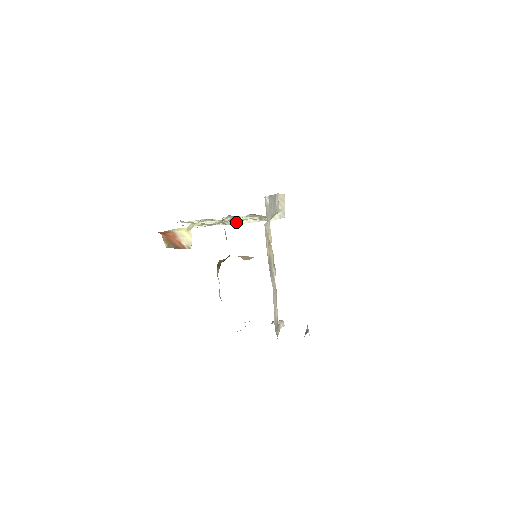
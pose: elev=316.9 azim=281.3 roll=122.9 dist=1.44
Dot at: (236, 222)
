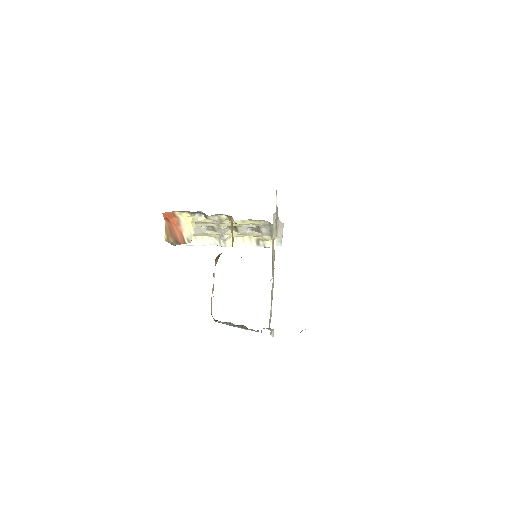
Dot at: (233, 244)
